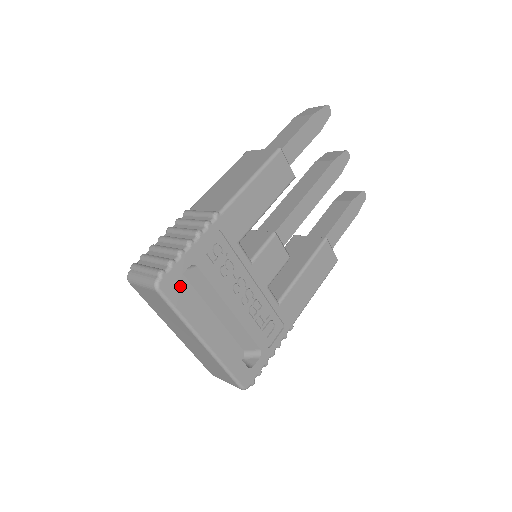
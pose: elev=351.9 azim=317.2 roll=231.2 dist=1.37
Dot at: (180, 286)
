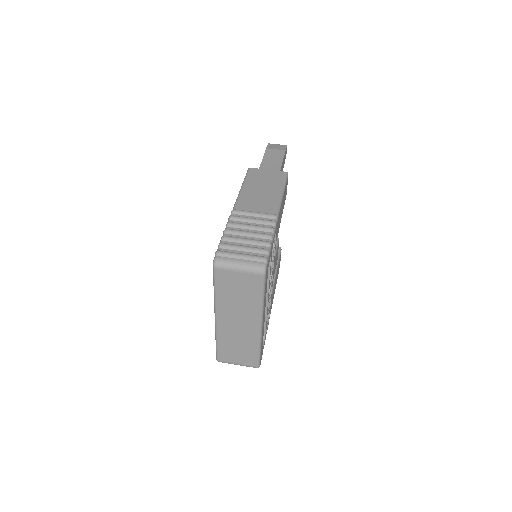
Dot at: (267, 272)
